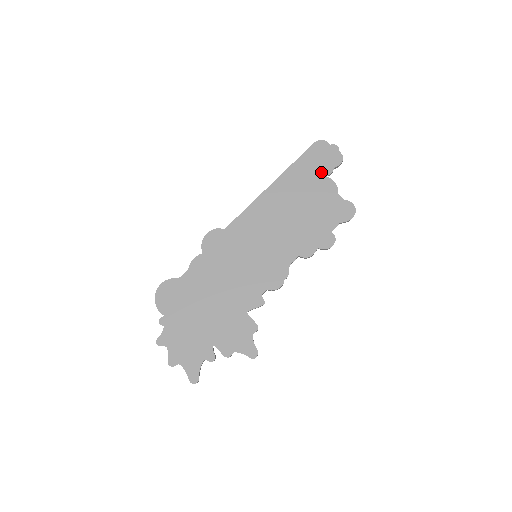
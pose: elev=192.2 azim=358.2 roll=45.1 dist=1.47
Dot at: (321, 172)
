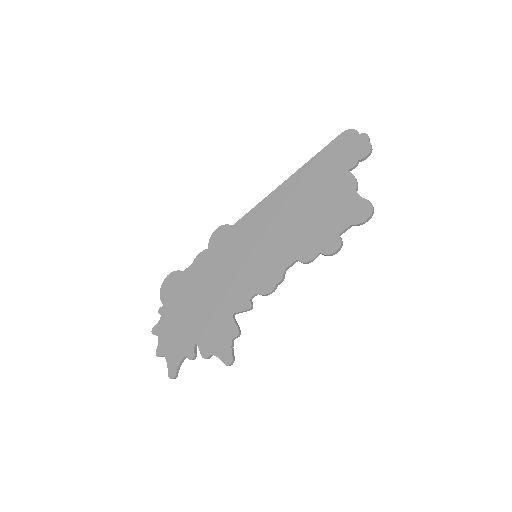
Dot at: (342, 165)
